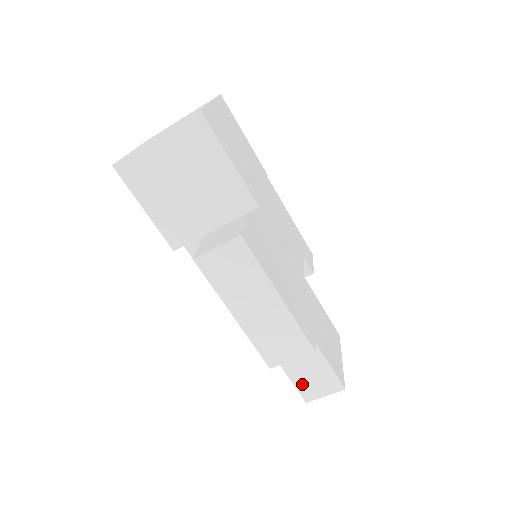
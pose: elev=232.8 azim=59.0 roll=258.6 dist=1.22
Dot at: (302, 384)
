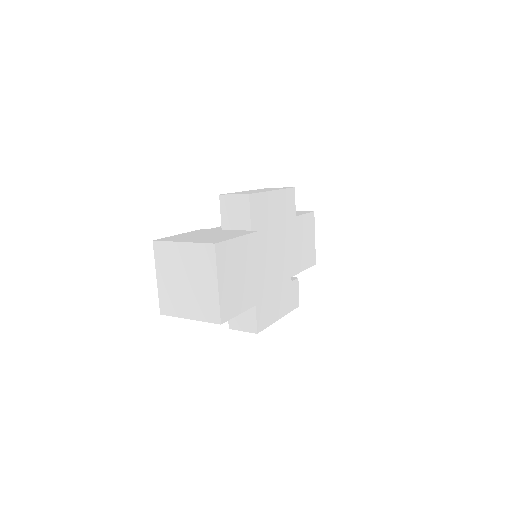
Dot at: occluded
